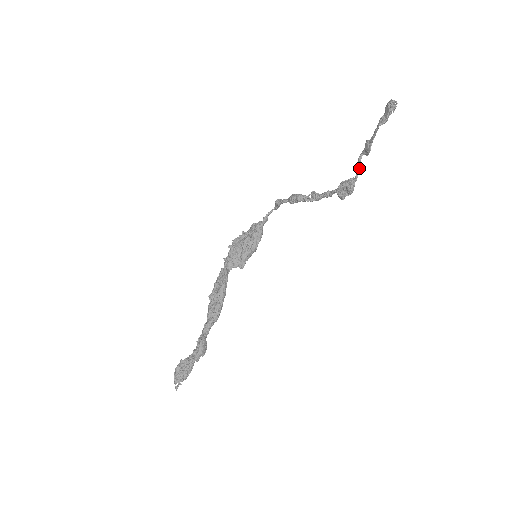
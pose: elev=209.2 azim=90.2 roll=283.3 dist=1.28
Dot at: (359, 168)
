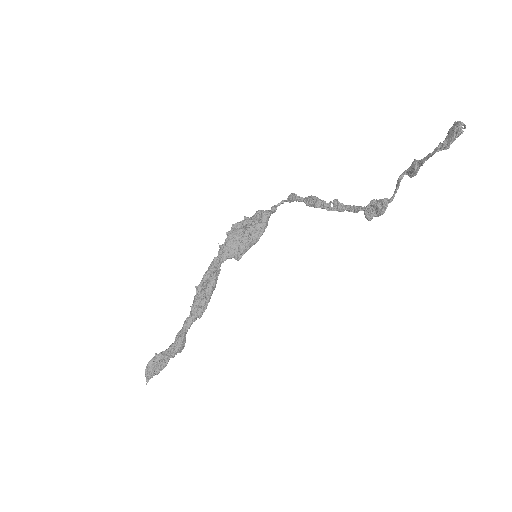
Dot at: (397, 189)
